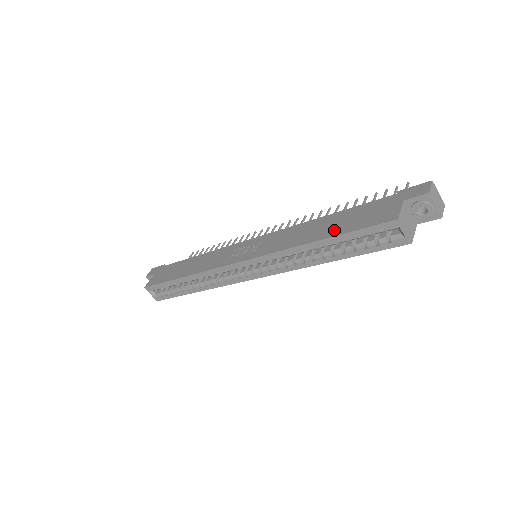
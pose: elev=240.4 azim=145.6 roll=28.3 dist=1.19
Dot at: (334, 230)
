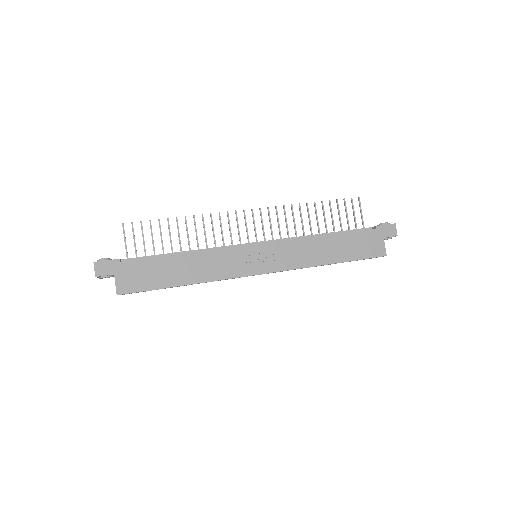
Dot at: (344, 255)
